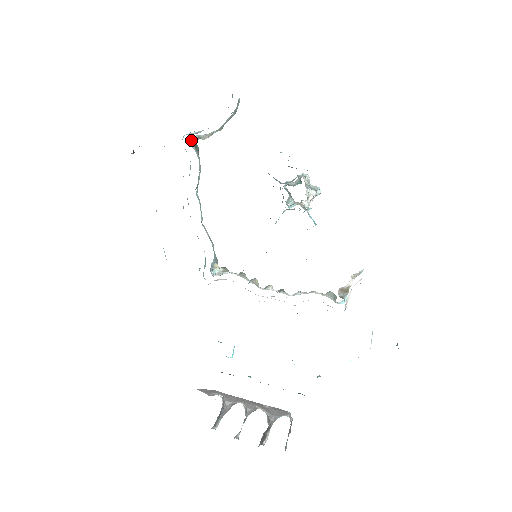
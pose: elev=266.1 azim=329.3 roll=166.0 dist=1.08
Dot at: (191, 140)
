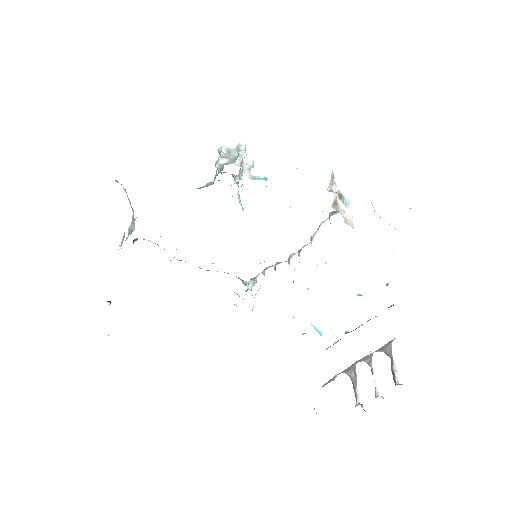
Dot at: occluded
